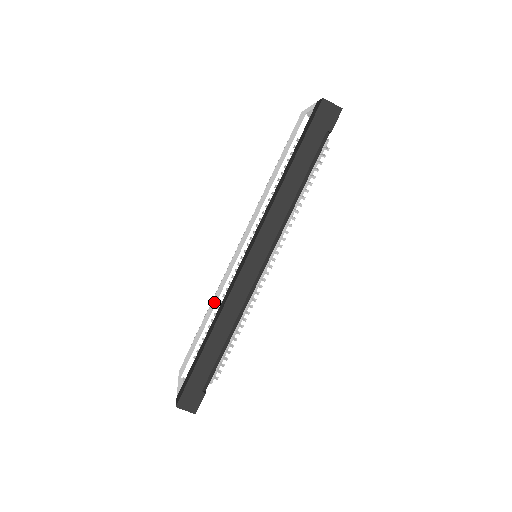
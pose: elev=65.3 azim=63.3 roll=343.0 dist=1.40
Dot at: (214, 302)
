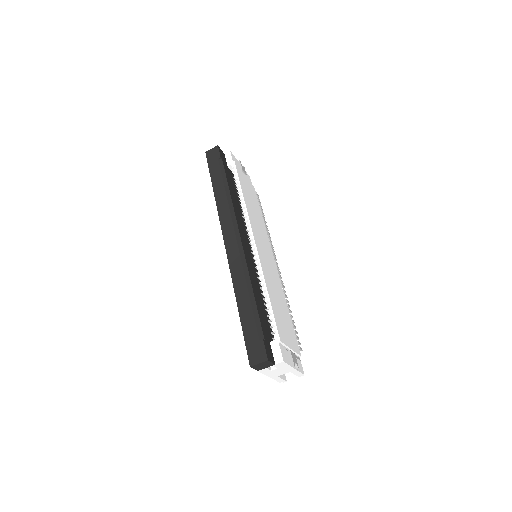
Dot at: occluded
